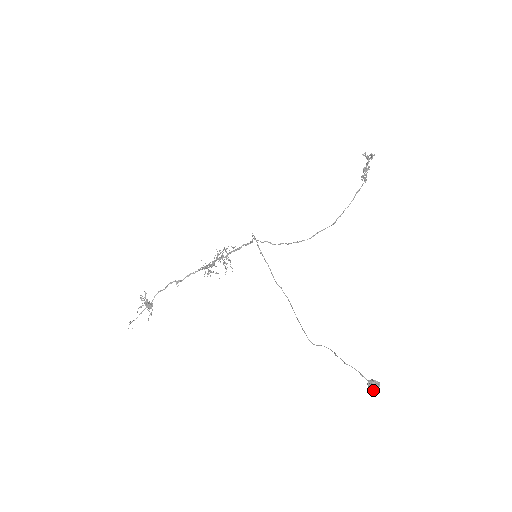
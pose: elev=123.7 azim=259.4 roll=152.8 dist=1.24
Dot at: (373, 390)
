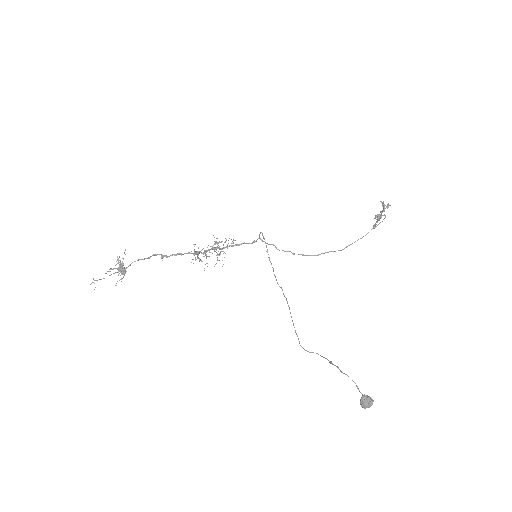
Dot at: (365, 407)
